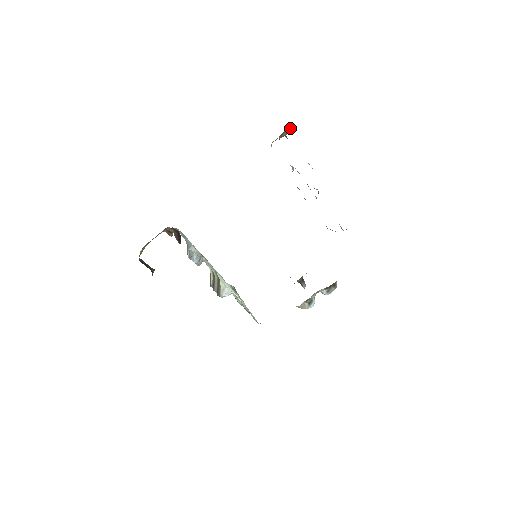
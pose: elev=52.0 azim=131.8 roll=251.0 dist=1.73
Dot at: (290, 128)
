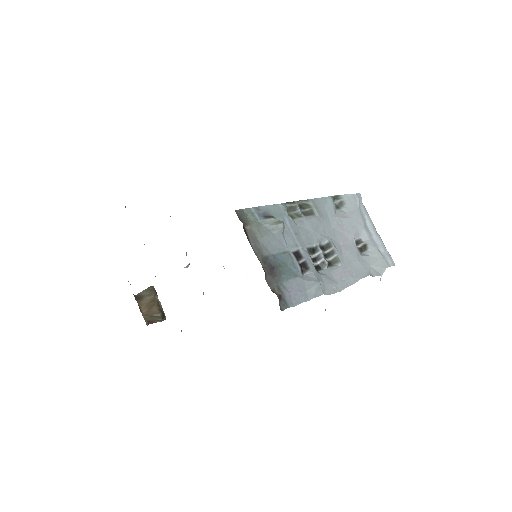
Dot at: occluded
